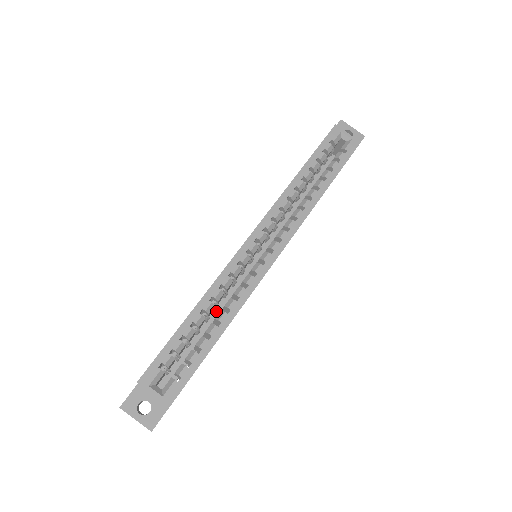
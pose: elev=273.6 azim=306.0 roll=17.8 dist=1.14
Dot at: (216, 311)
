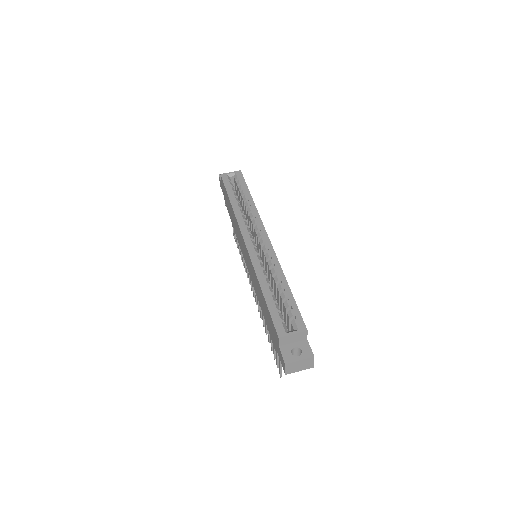
Dot at: occluded
